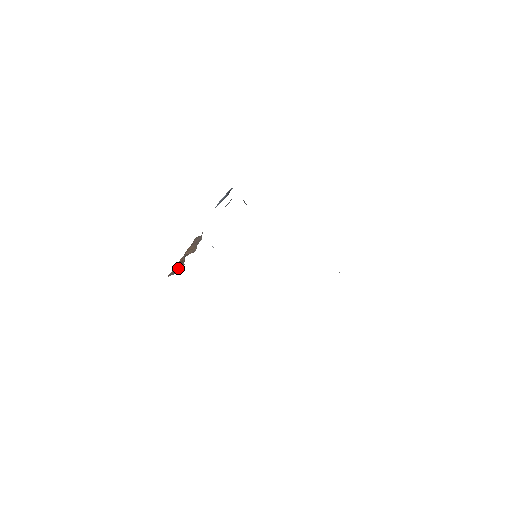
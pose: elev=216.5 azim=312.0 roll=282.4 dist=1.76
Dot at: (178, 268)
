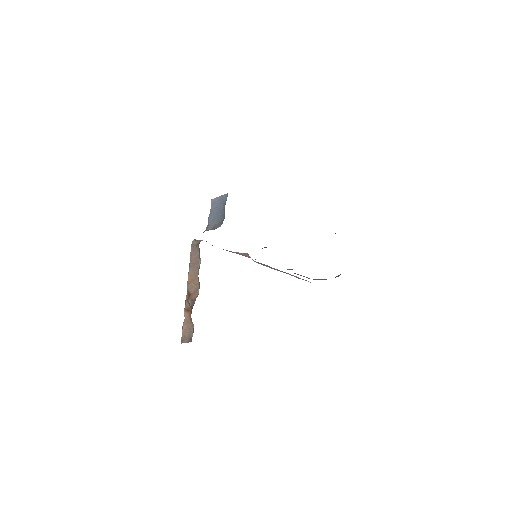
Dot at: (188, 327)
